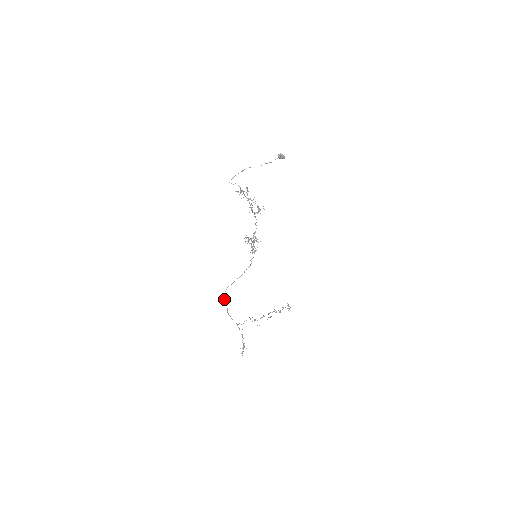
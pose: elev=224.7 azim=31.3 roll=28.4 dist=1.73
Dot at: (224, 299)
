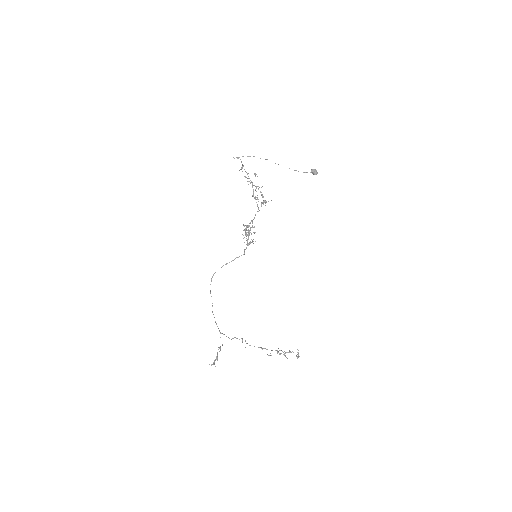
Dot at: (210, 290)
